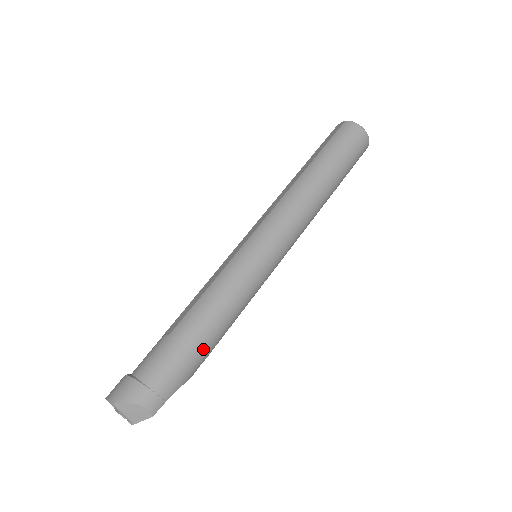
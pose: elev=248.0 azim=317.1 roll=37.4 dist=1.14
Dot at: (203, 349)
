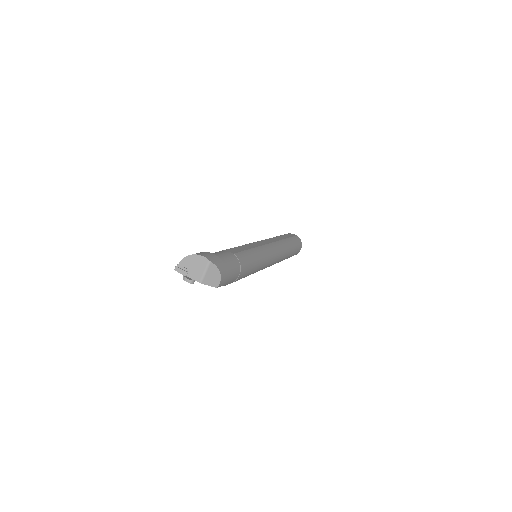
Dot at: (240, 277)
